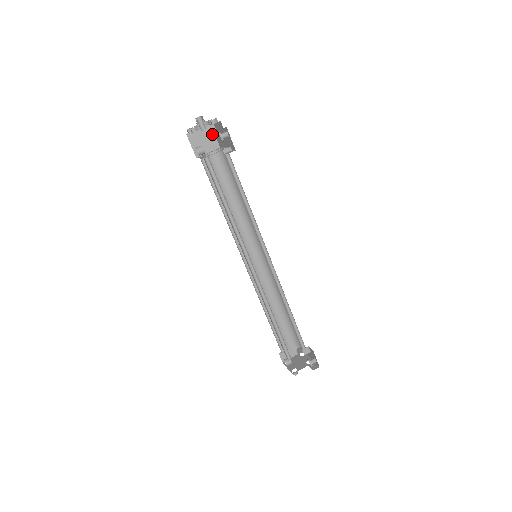
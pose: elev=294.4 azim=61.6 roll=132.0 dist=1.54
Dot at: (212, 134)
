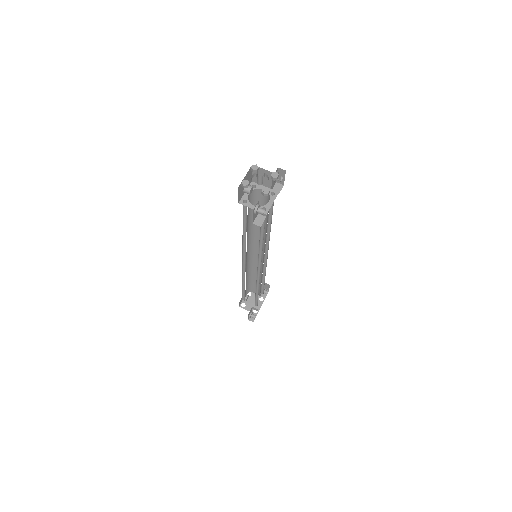
Dot at: occluded
